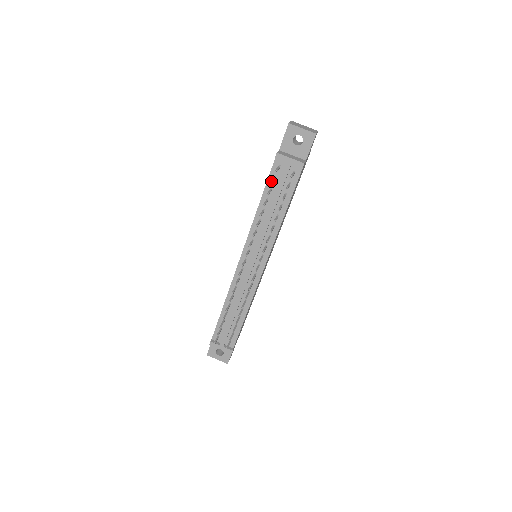
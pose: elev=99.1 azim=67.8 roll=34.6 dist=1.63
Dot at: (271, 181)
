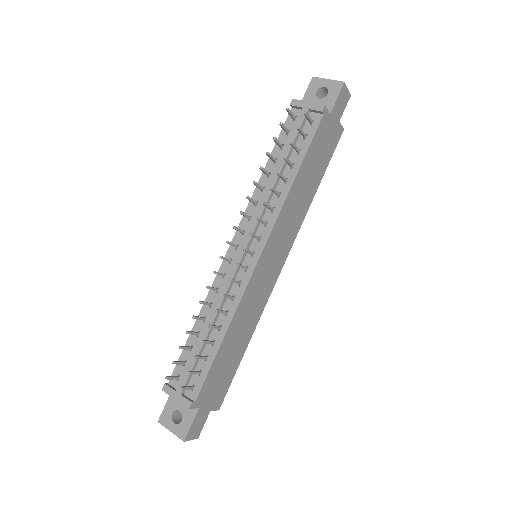
Dot at: occluded
